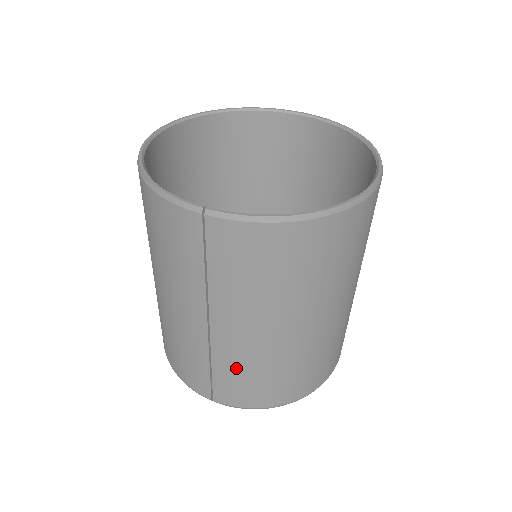
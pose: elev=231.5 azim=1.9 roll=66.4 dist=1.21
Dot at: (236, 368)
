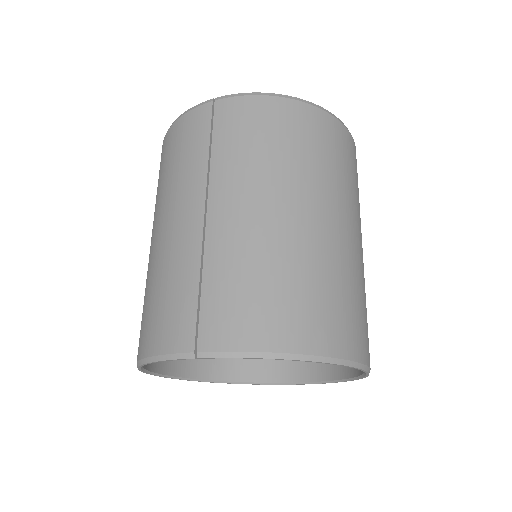
Dot at: (232, 269)
